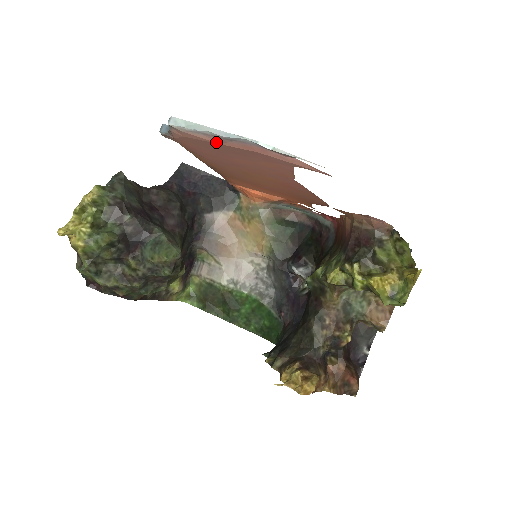
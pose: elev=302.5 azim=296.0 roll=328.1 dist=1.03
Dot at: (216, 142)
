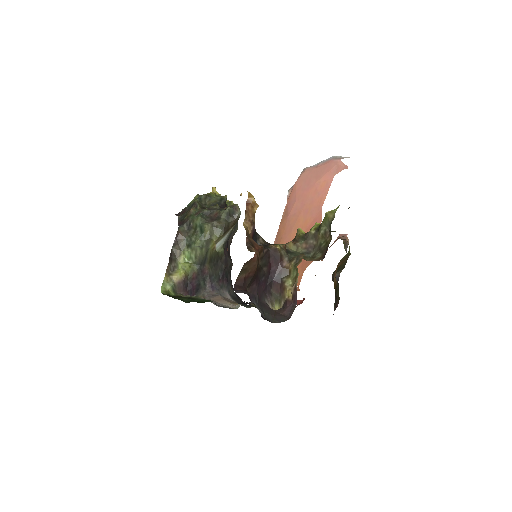
Dot at: (315, 168)
